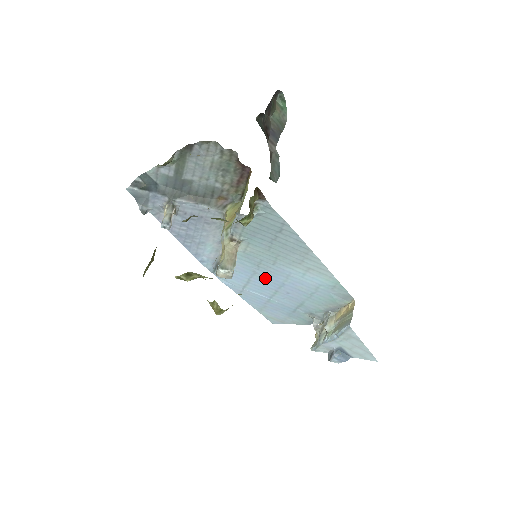
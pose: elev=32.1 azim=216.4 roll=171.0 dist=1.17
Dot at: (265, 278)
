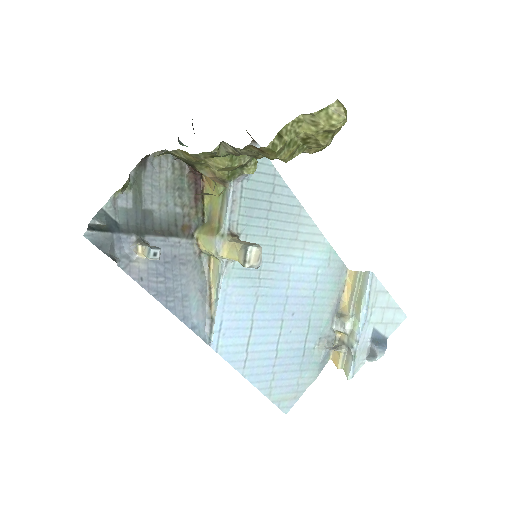
Dot at: (268, 301)
